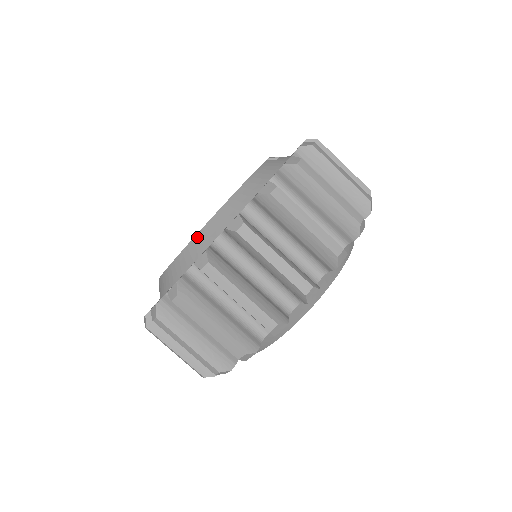
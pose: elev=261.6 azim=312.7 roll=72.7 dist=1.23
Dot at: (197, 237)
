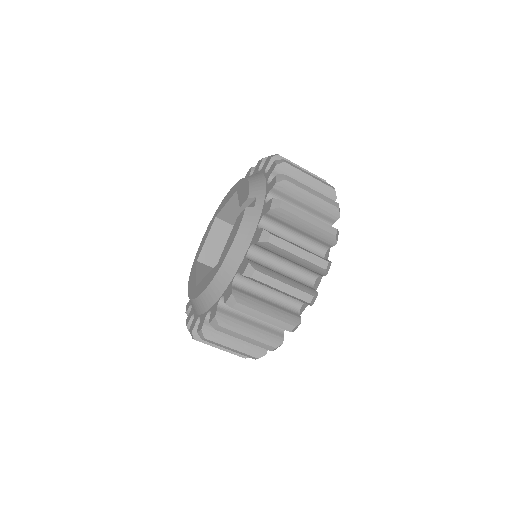
Dot at: (207, 291)
